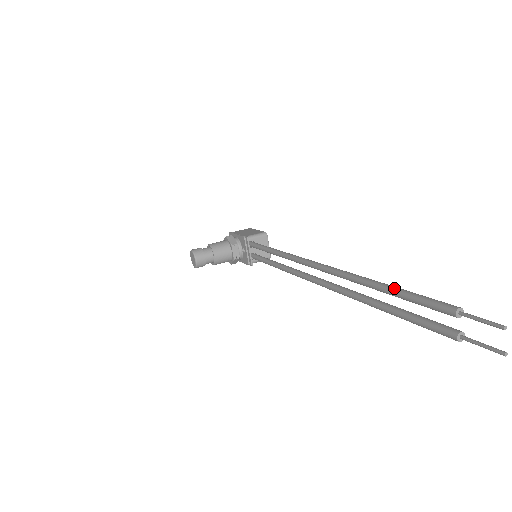
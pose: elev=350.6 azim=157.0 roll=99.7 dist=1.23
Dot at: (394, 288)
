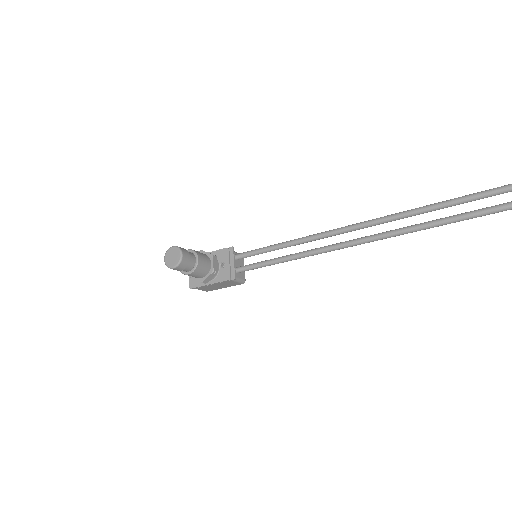
Dot at: occluded
